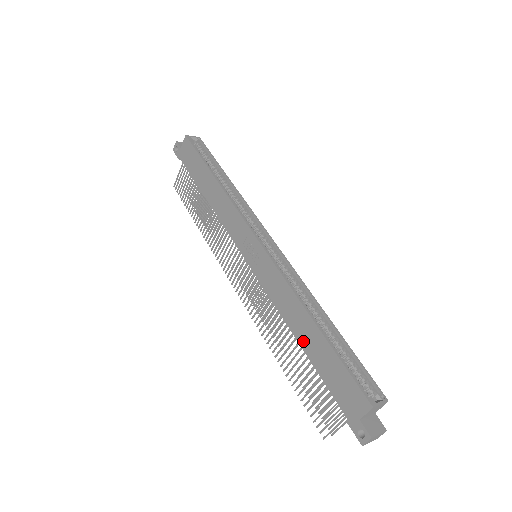
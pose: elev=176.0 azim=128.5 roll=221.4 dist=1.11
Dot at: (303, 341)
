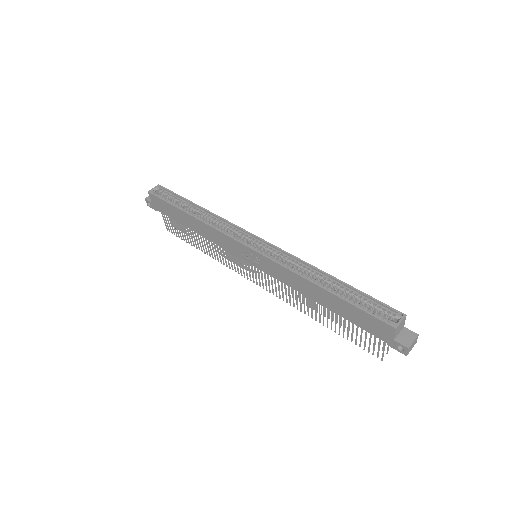
Dot at: (324, 304)
